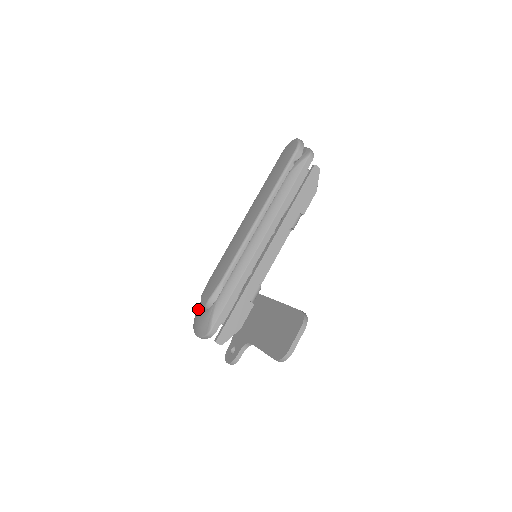
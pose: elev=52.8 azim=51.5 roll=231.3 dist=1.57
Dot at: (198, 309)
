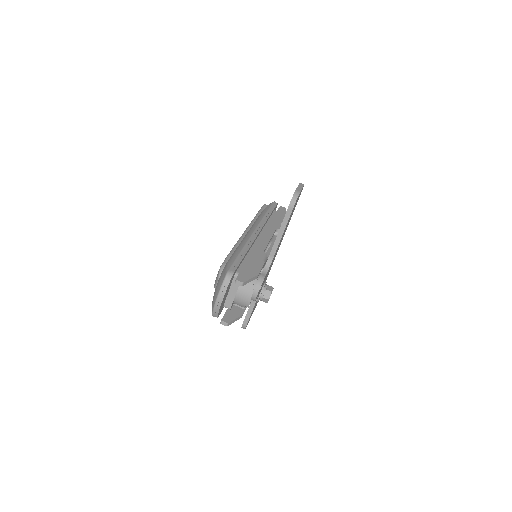
Dot at: occluded
